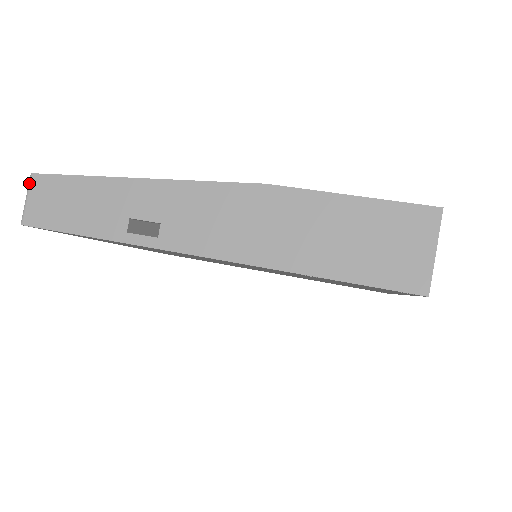
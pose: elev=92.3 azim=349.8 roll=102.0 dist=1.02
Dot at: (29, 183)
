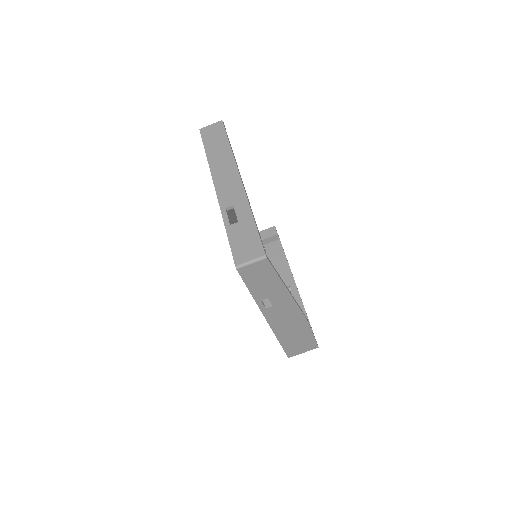
Dot at: (261, 260)
